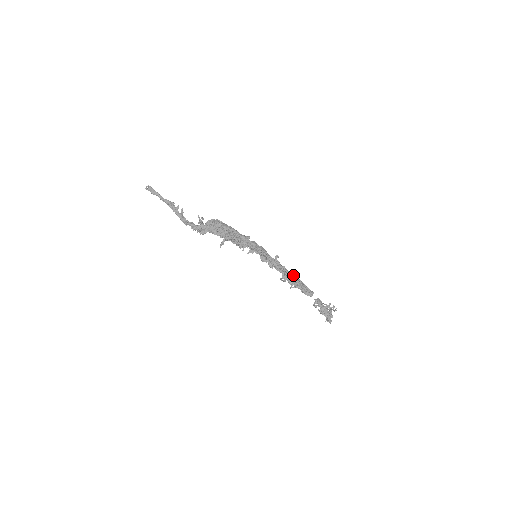
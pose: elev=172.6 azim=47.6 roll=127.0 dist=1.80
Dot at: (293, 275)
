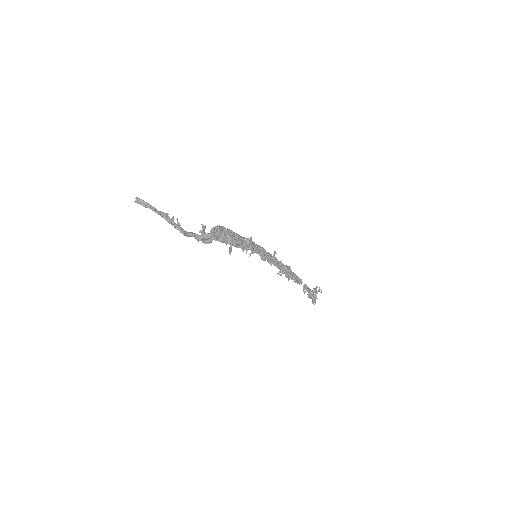
Dot at: occluded
